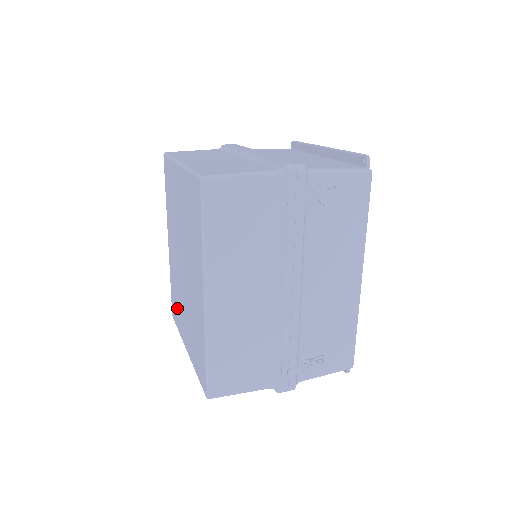
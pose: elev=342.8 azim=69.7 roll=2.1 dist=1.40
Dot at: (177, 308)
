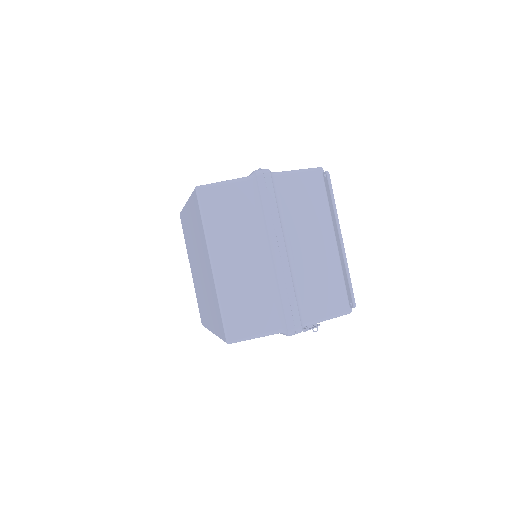
Dot at: (187, 239)
